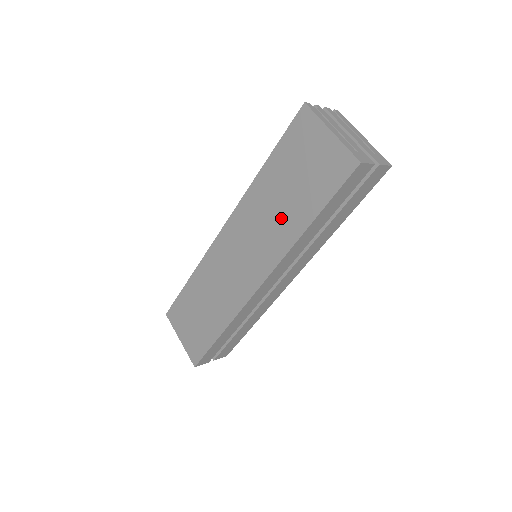
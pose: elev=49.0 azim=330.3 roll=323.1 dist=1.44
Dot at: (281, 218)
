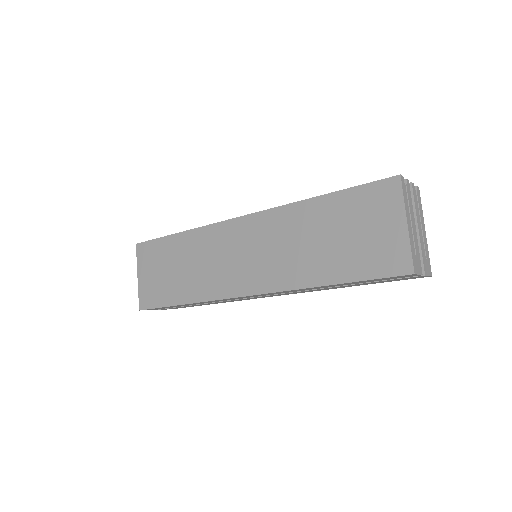
Dot at: (306, 256)
